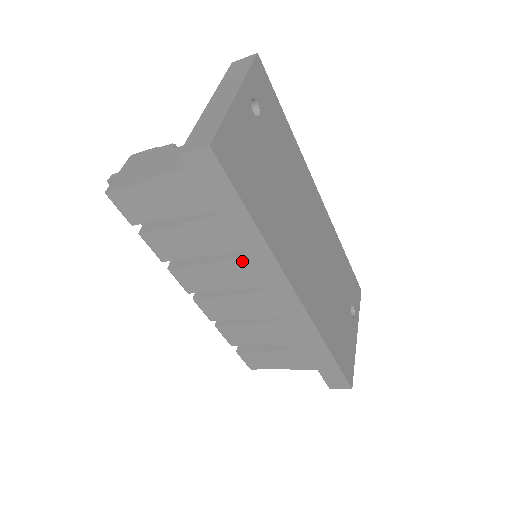
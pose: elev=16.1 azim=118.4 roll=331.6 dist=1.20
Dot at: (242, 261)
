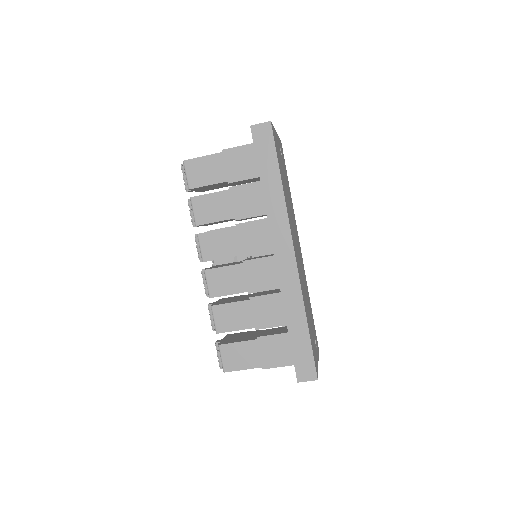
Dot at: (258, 225)
